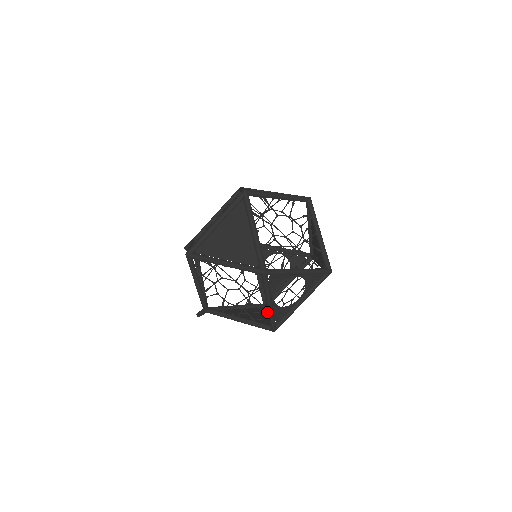
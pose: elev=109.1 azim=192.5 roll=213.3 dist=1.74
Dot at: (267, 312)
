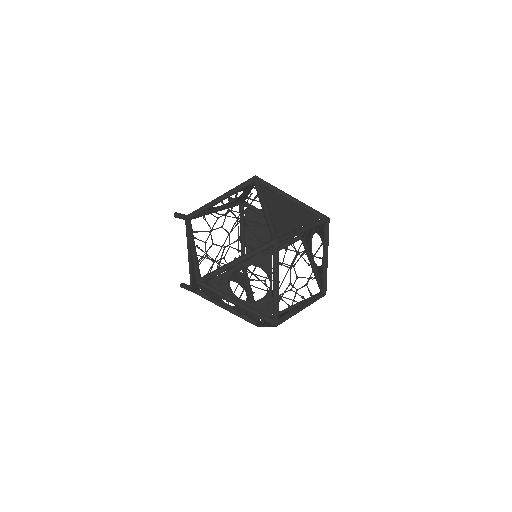
Dot at: occluded
